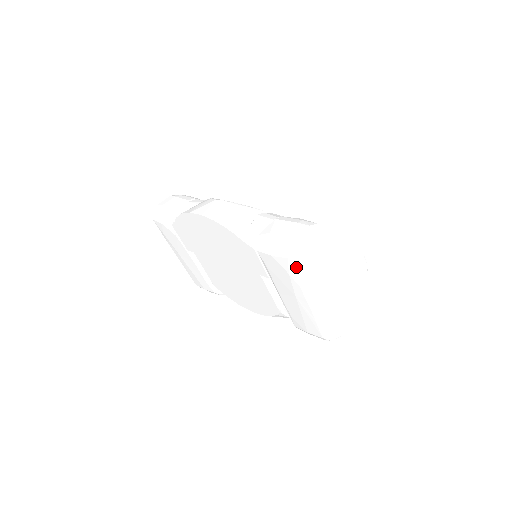
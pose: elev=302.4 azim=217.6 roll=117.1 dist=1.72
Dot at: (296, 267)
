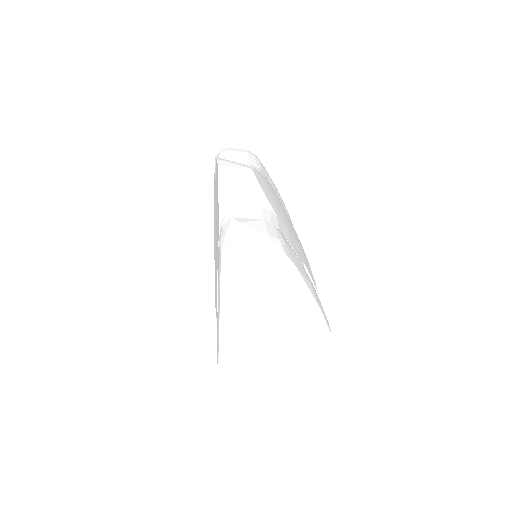
Dot at: (226, 271)
